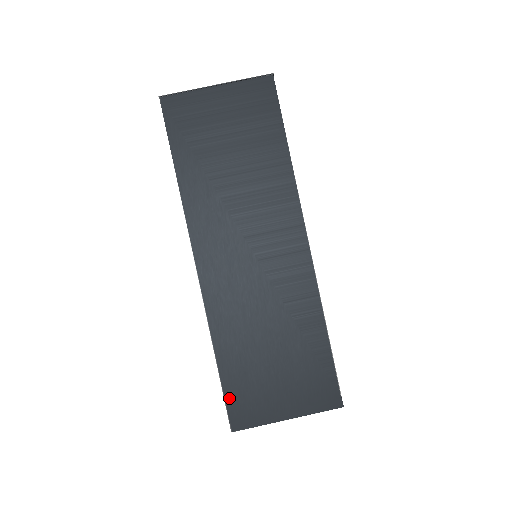
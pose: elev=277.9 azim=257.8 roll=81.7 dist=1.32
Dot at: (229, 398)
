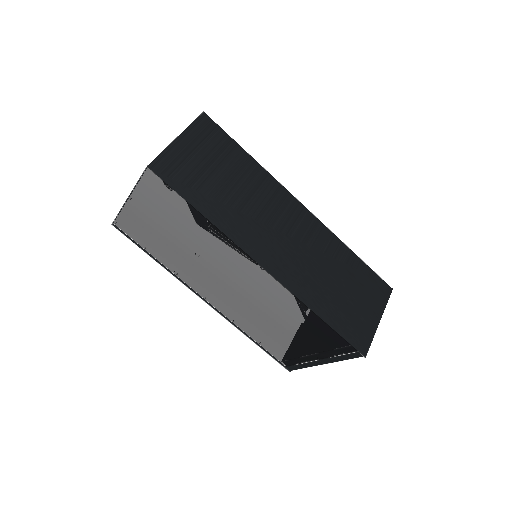
Dot at: (347, 338)
